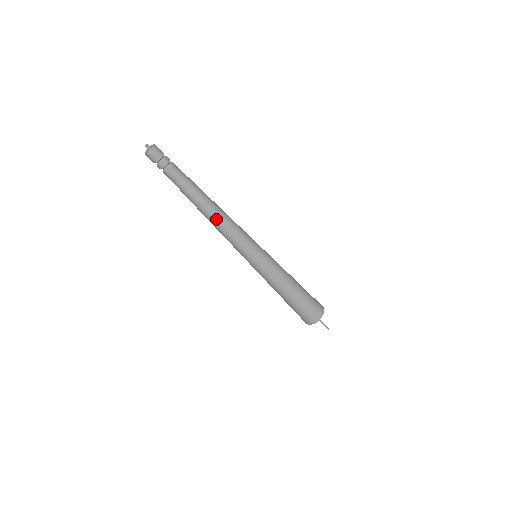
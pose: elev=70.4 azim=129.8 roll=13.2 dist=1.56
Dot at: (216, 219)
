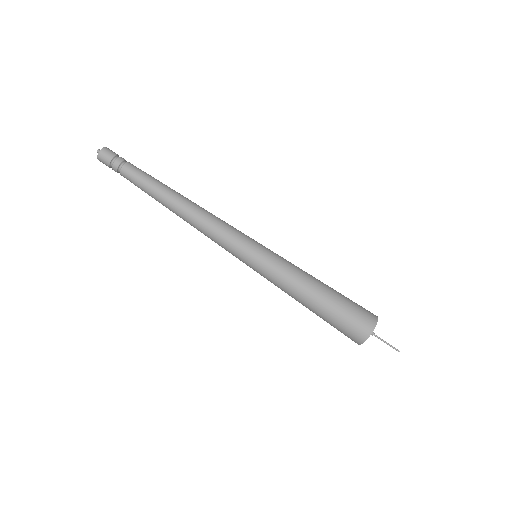
Dot at: (188, 214)
